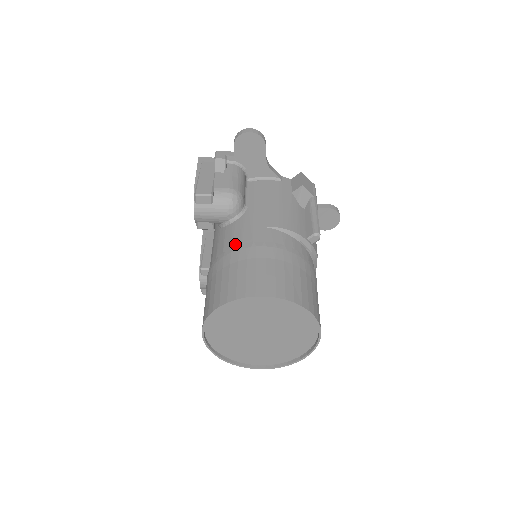
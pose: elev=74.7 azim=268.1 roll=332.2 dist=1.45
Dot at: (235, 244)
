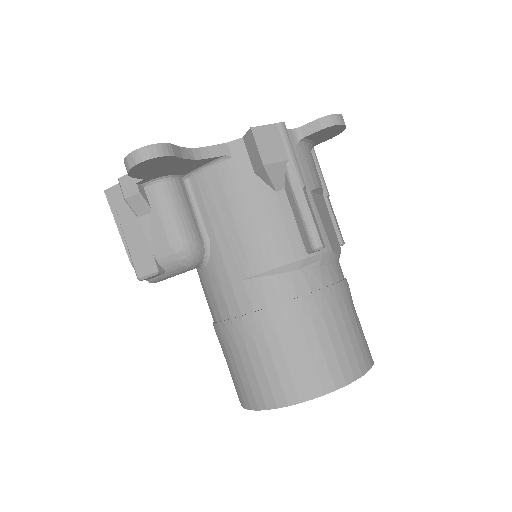
Dot at: (223, 314)
